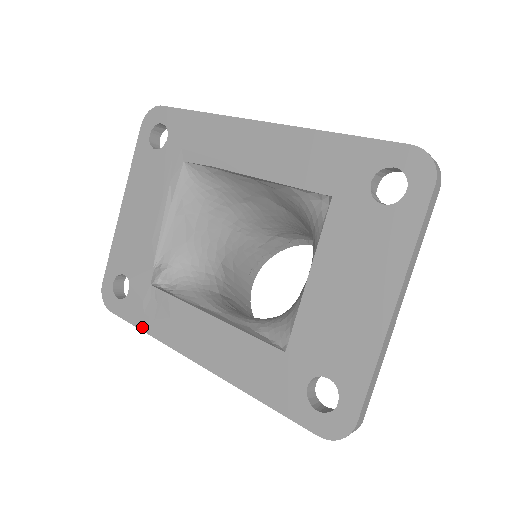
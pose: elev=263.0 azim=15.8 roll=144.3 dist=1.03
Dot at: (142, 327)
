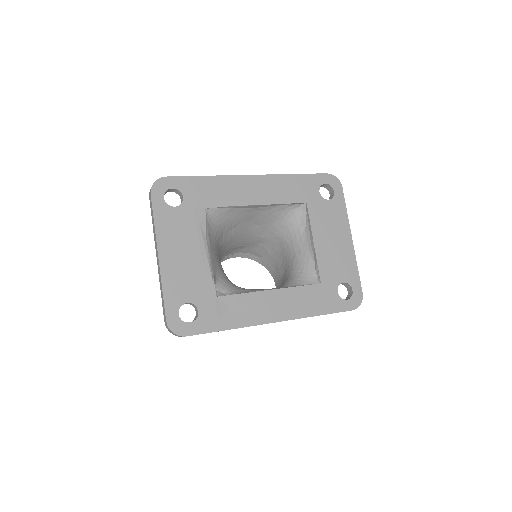
Dot at: (224, 328)
